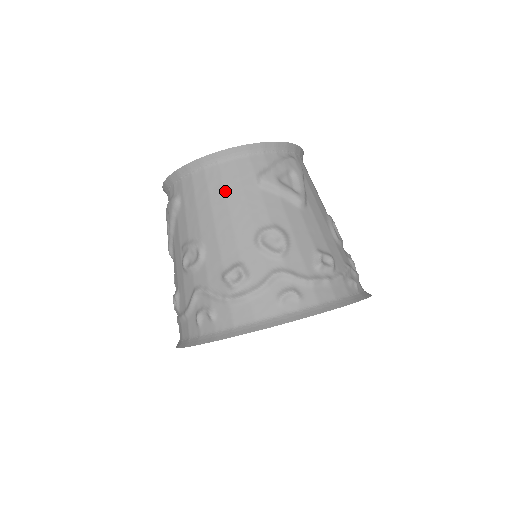
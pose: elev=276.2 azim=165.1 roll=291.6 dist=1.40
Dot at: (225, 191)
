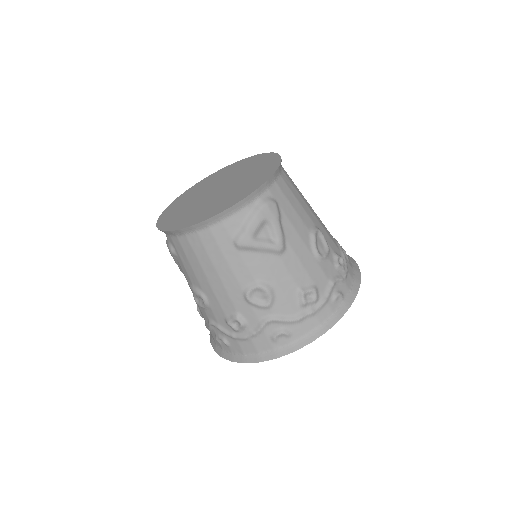
Dot at: (209, 257)
